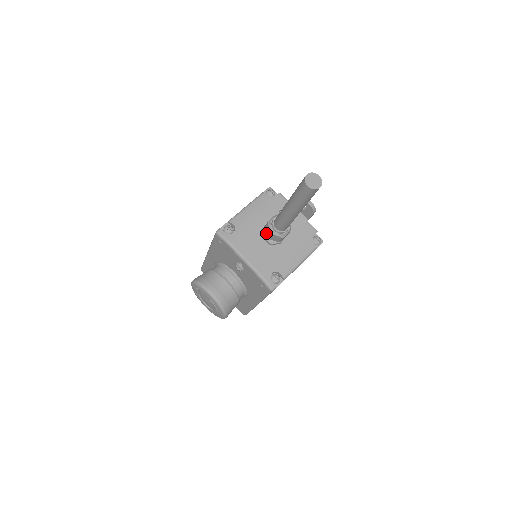
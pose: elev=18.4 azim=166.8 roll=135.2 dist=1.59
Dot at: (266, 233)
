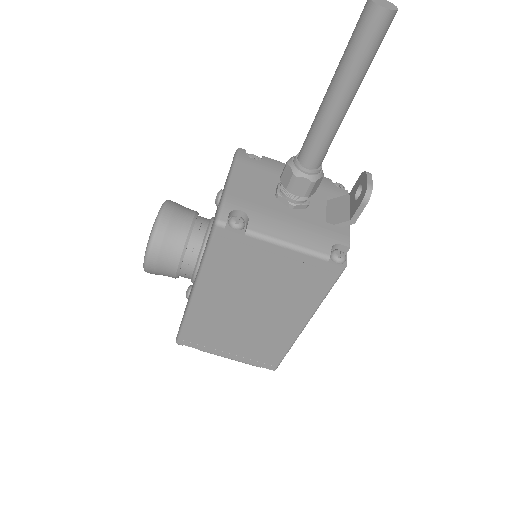
Dot at: occluded
